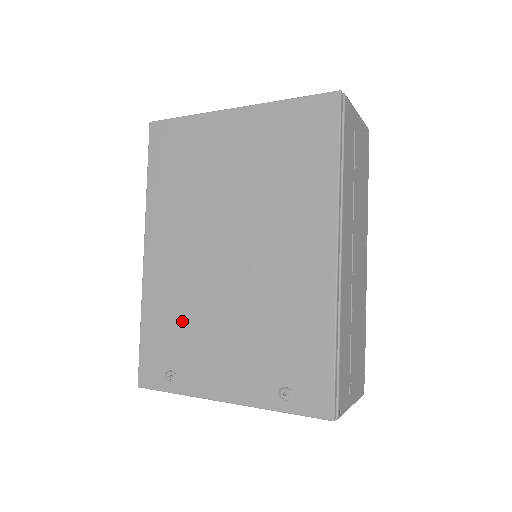
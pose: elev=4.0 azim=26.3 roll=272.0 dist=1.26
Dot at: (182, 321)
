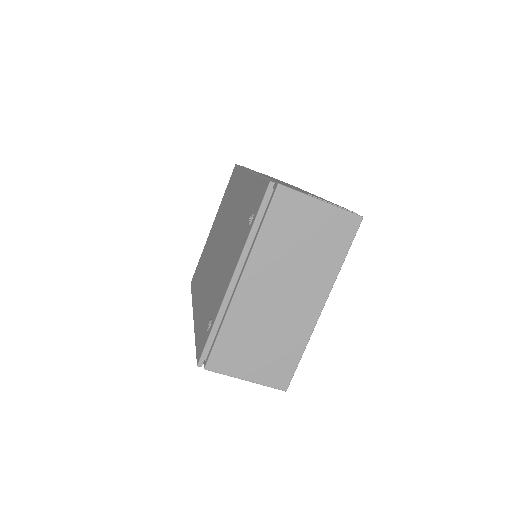
Dot at: (210, 298)
